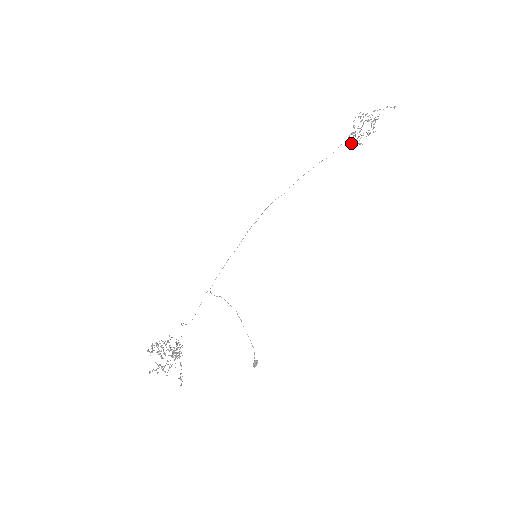
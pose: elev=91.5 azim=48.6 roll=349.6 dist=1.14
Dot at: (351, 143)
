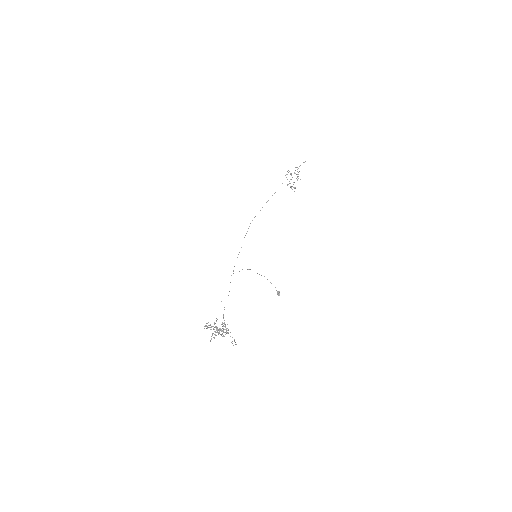
Dot at: occluded
